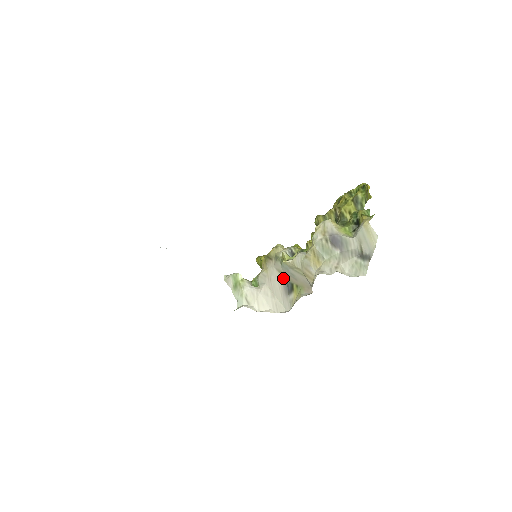
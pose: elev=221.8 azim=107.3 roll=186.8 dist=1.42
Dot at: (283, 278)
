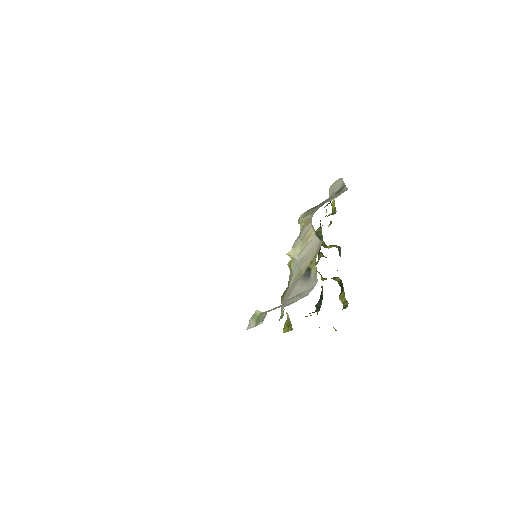
Dot at: (299, 278)
